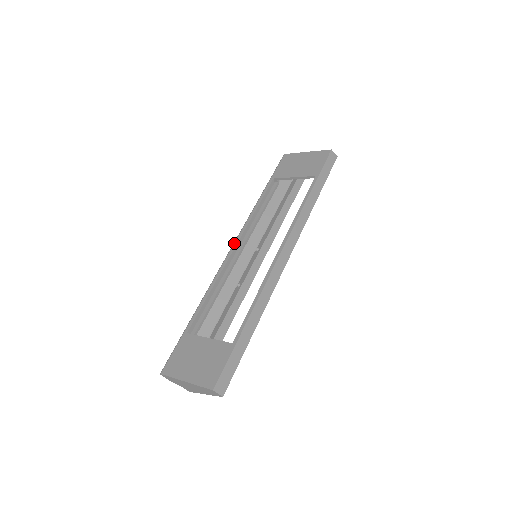
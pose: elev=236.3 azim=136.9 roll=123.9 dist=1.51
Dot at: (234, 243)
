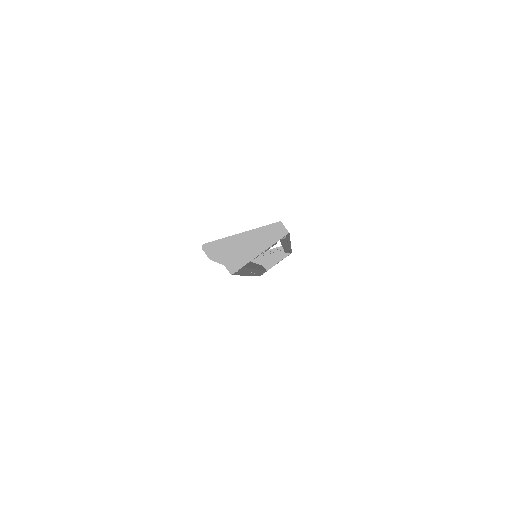
Dot at: occluded
